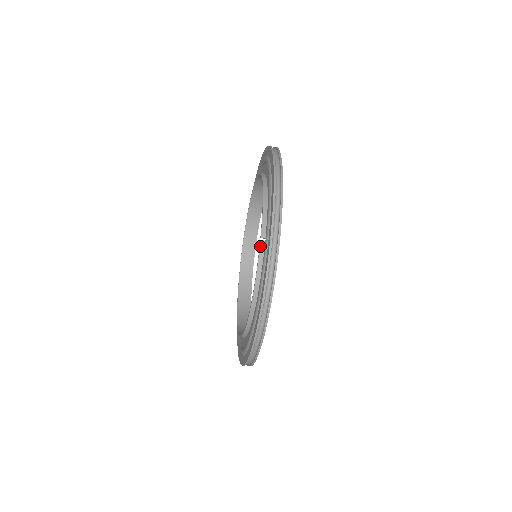
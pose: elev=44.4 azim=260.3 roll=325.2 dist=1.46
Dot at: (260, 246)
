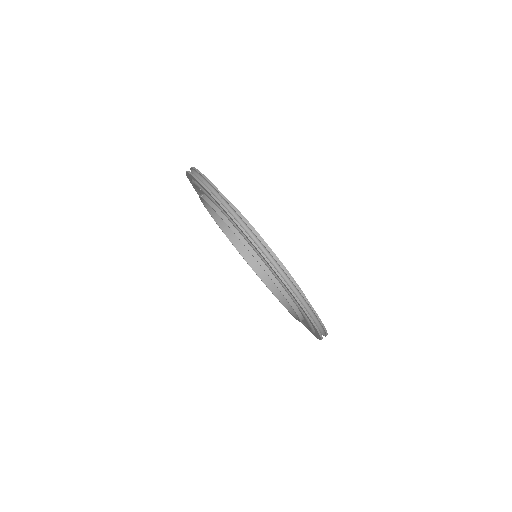
Dot at: (202, 198)
